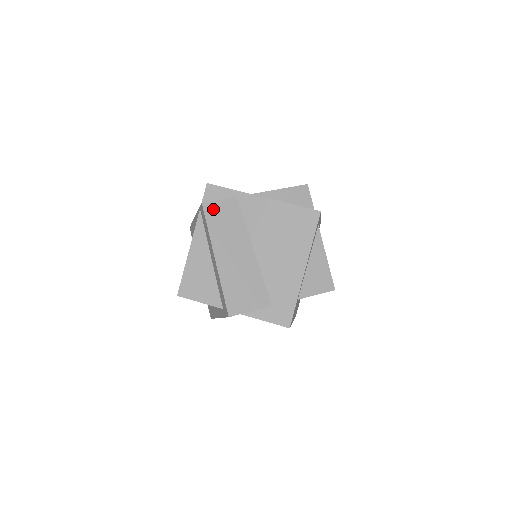
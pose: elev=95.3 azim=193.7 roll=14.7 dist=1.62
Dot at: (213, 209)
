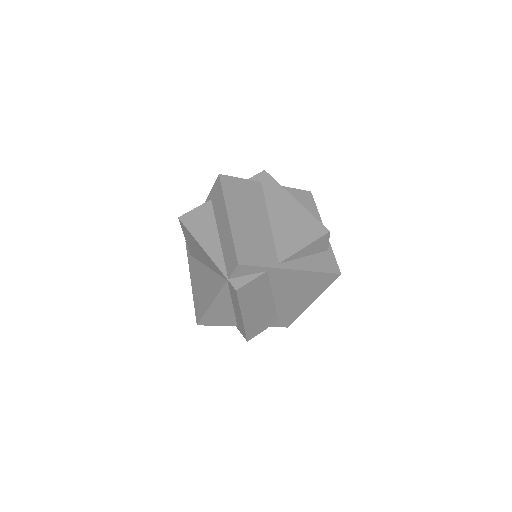
Dot at: (245, 290)
